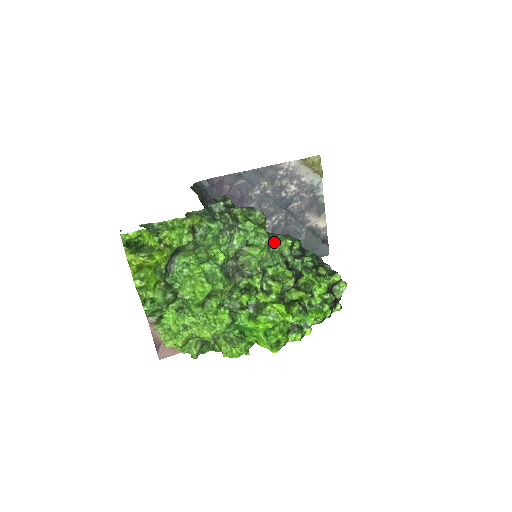
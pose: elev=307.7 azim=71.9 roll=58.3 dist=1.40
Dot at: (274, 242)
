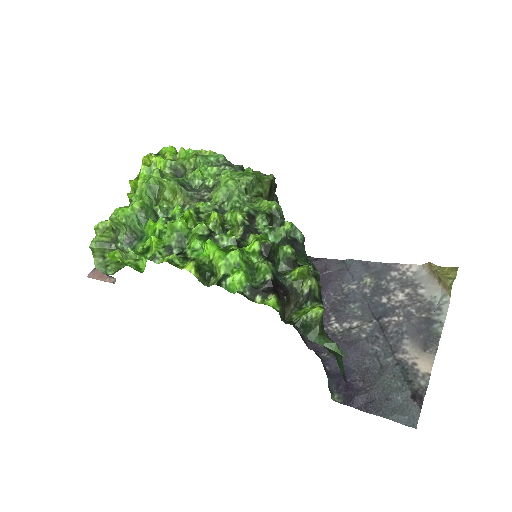
Dot at: (259, 197)
